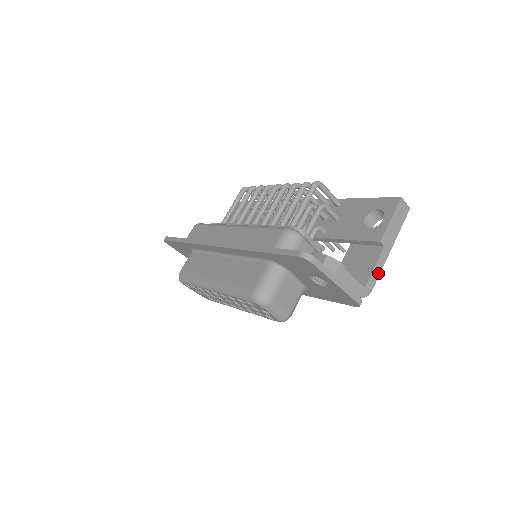
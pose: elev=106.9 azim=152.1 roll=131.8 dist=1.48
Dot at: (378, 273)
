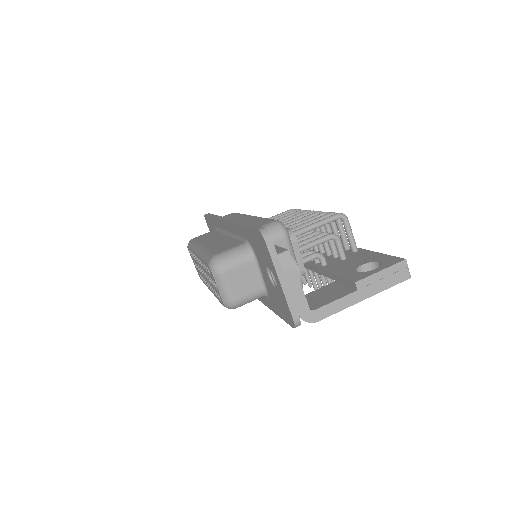
Dot at: (335, 310)
